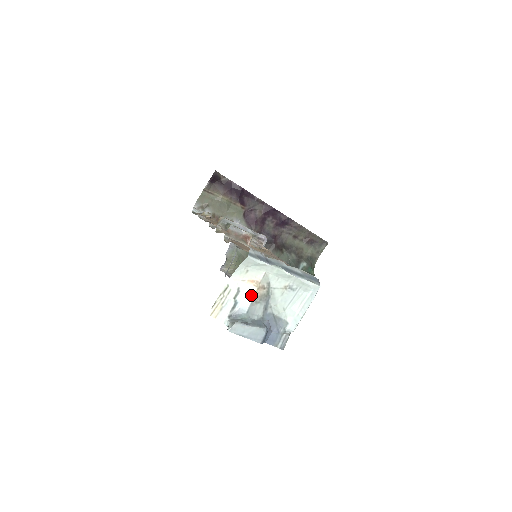
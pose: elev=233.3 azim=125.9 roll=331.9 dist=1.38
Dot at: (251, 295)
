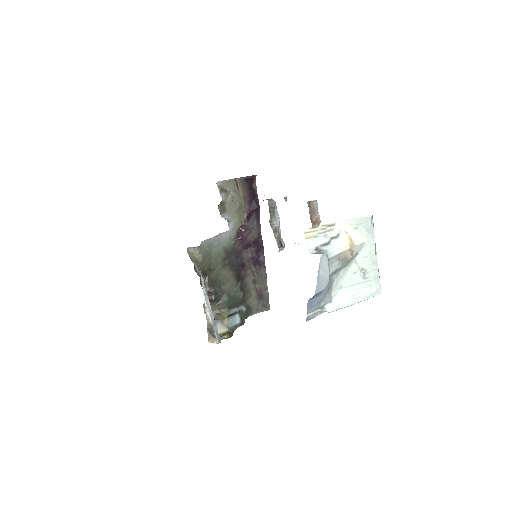
Dot at: (342, 249)
